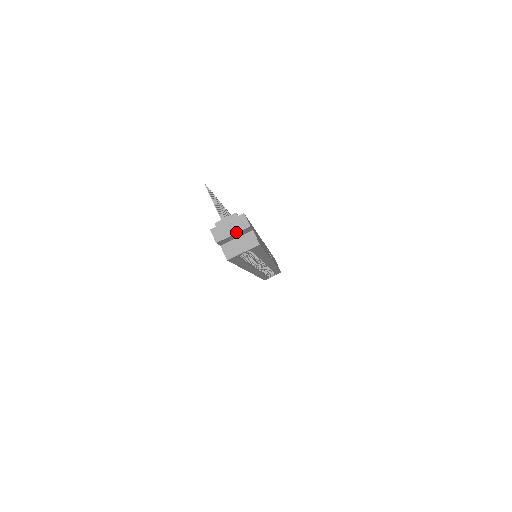
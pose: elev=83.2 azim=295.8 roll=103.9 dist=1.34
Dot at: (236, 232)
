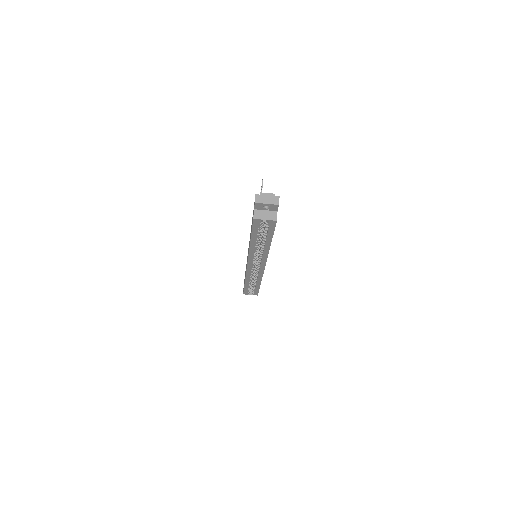
Dot at: (269, 203)
